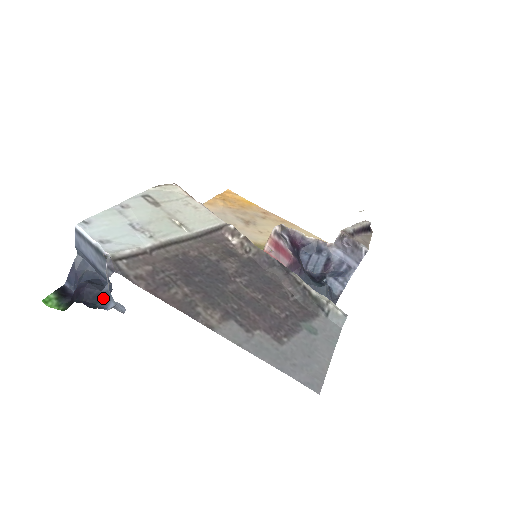
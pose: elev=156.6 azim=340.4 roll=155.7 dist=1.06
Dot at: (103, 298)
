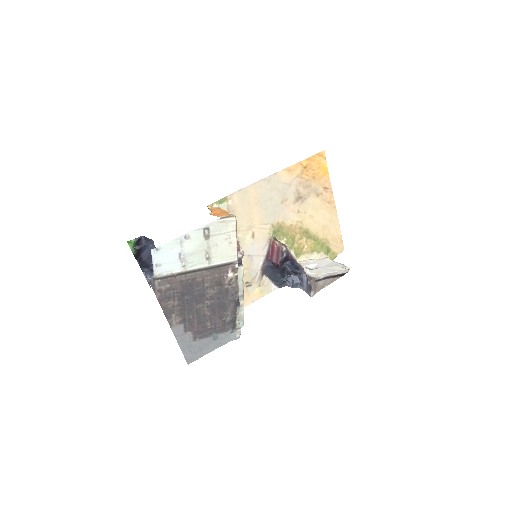
Dot at: (146, 275)
